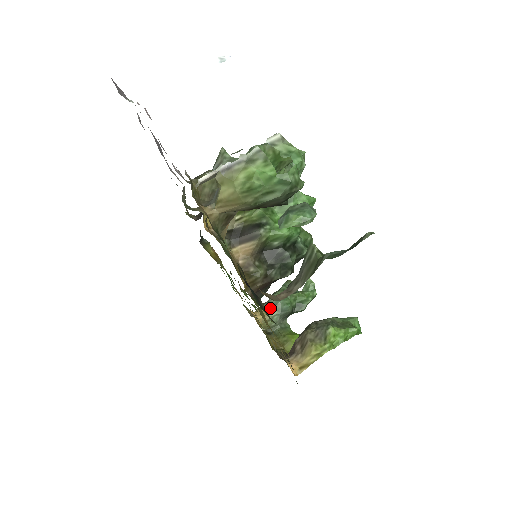
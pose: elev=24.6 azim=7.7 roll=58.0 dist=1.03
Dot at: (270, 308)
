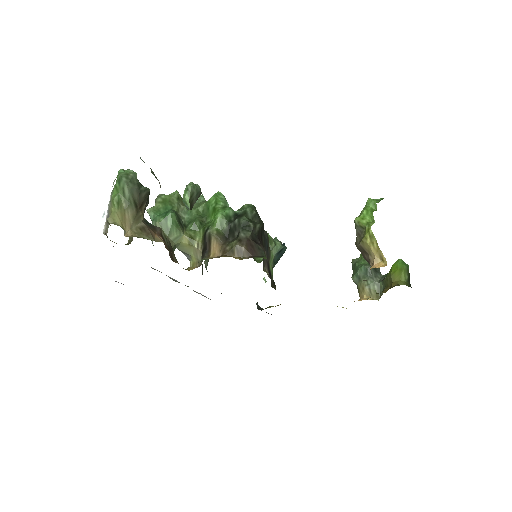
Dot at: (360, 284)
